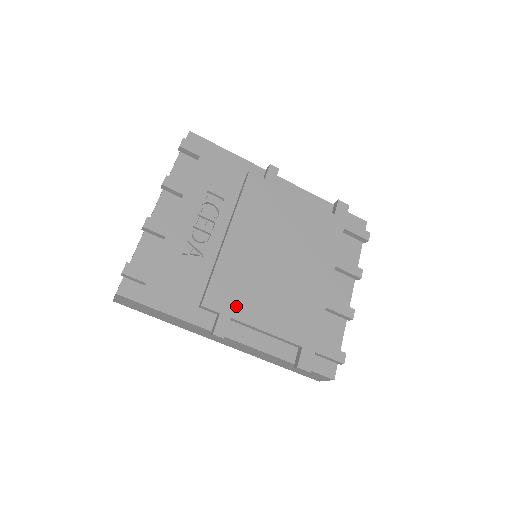
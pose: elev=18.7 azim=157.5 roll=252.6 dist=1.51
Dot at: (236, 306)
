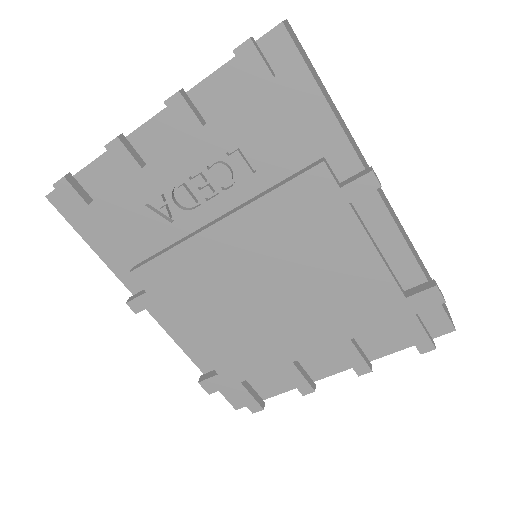
Dot at: (170, 298)
